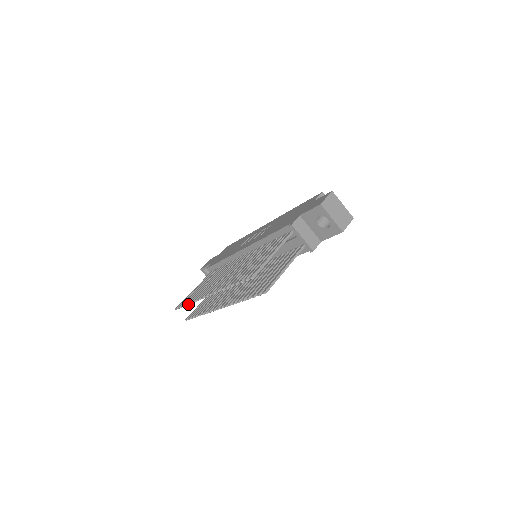
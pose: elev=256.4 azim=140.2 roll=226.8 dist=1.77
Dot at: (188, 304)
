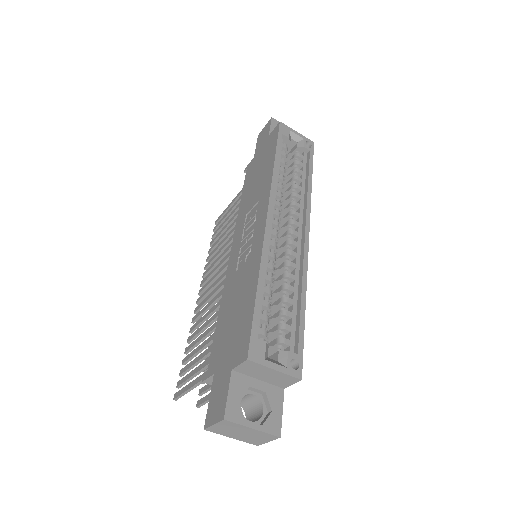
Dot at: (208, 253)
